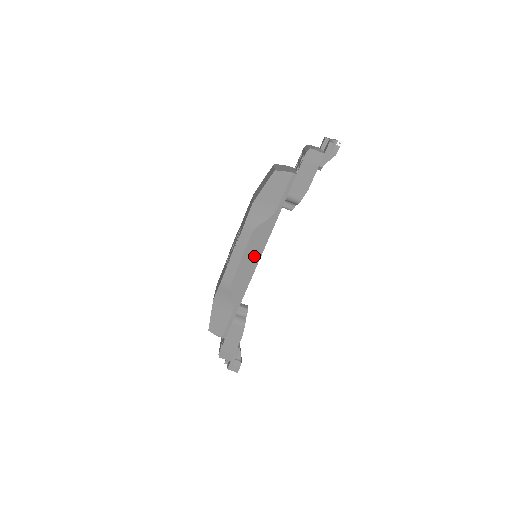
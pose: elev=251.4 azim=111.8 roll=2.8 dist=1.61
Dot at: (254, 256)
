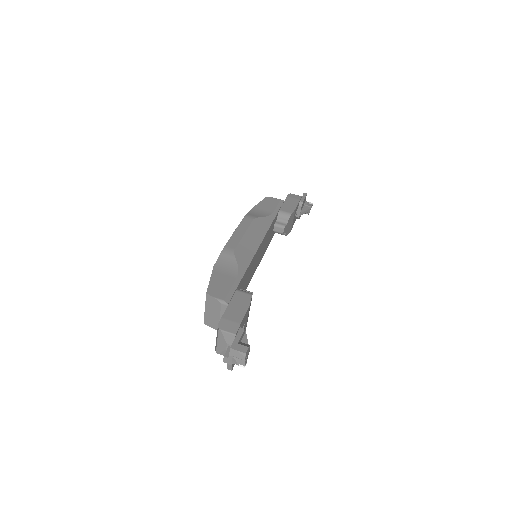
Dot at: (256, 237)
